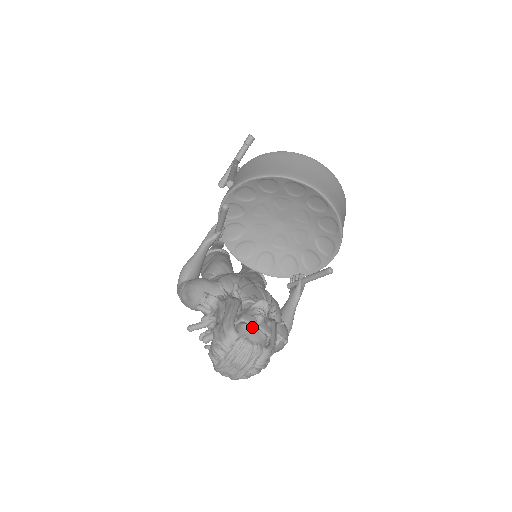
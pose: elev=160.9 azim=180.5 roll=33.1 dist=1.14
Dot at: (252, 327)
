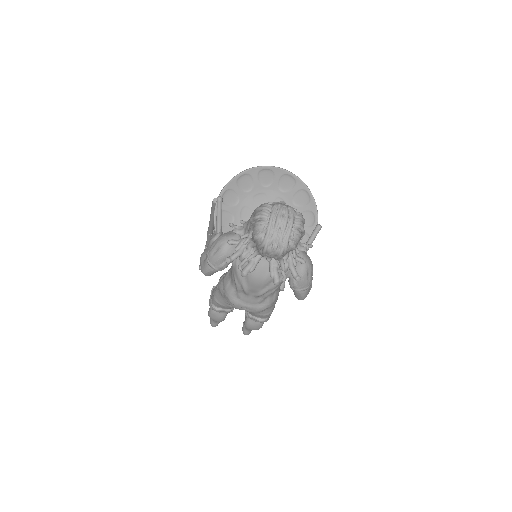
Dot at: (279, 203)
